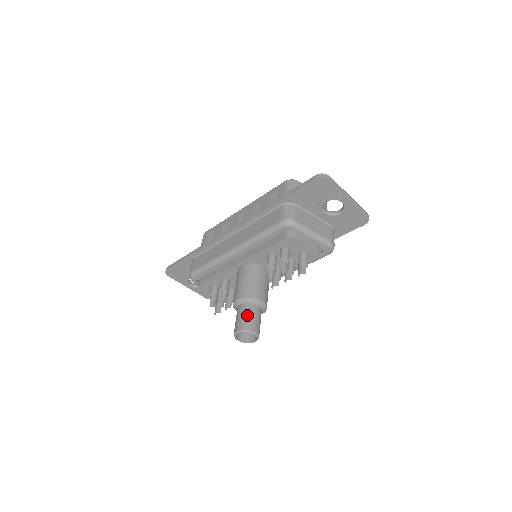
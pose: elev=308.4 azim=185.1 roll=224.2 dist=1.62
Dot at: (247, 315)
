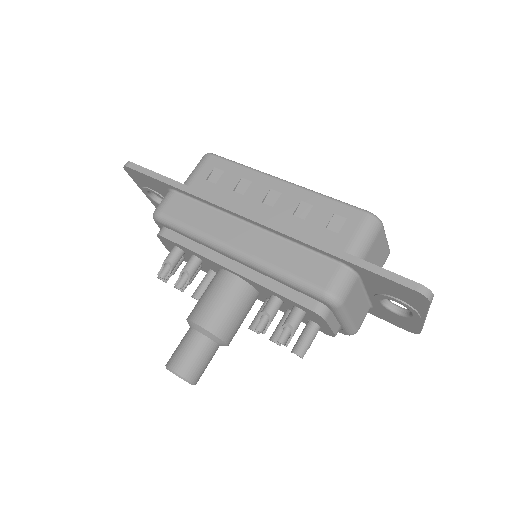
Dot at: (198, 356)
